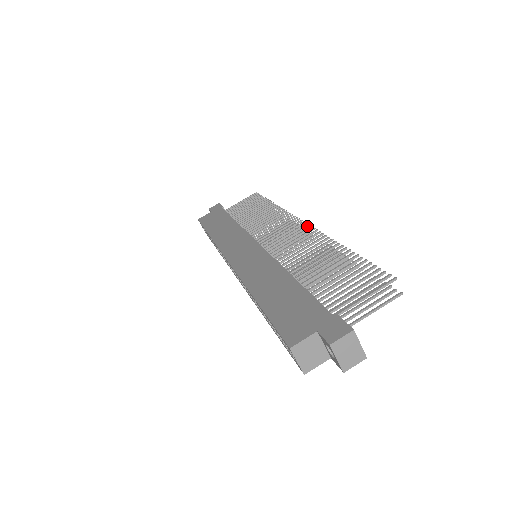
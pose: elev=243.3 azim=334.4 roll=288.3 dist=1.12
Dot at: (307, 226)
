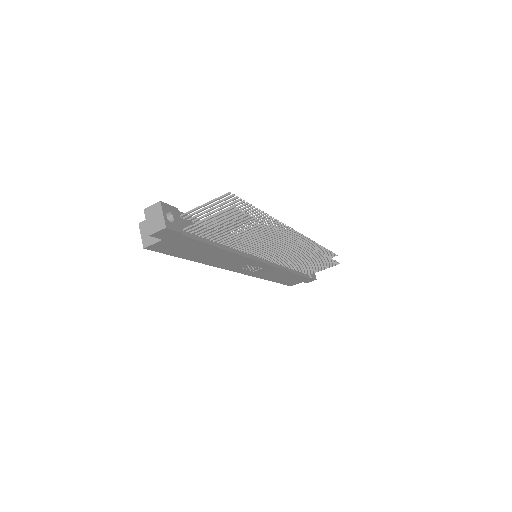
Dot at: (292, 230)
